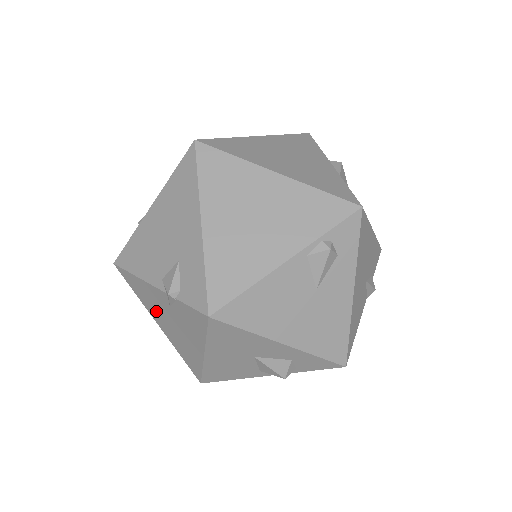
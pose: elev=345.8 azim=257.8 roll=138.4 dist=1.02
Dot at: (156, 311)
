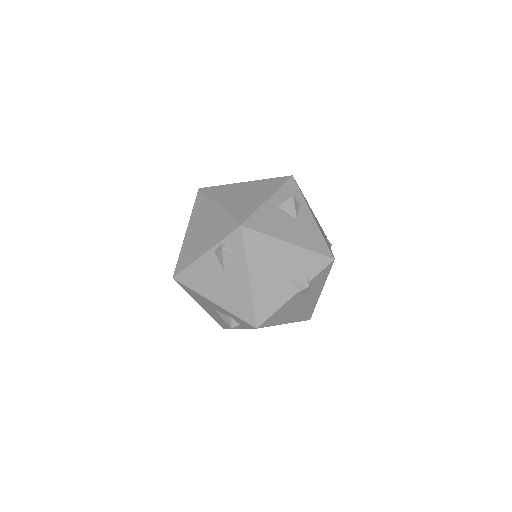
Dot at: occluded
